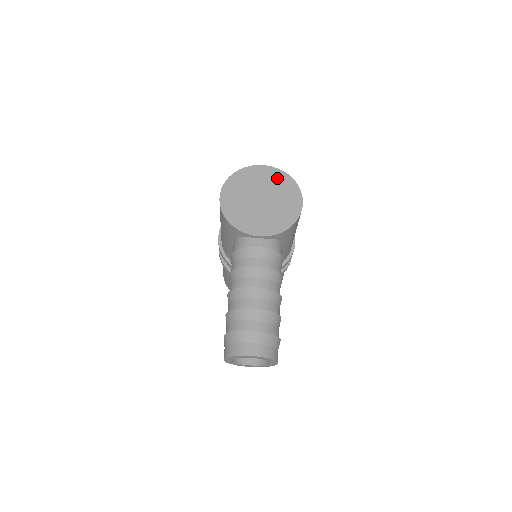
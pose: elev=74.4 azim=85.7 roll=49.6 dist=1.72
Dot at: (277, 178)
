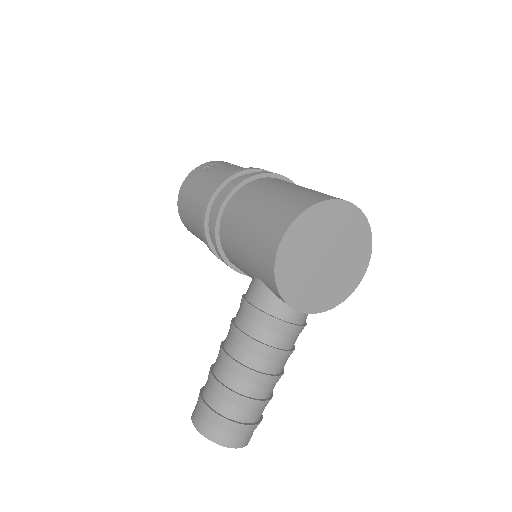
Dot at: (357, 230)
